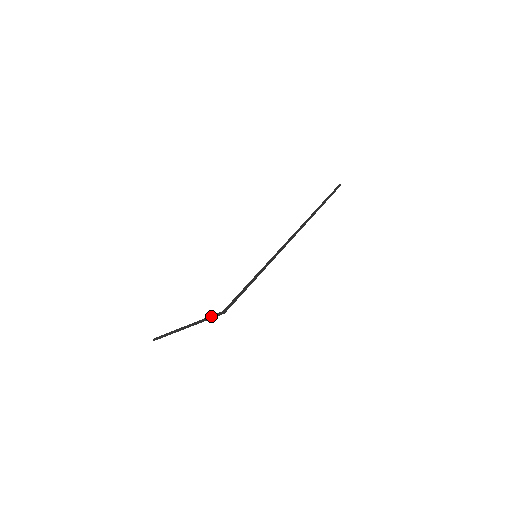
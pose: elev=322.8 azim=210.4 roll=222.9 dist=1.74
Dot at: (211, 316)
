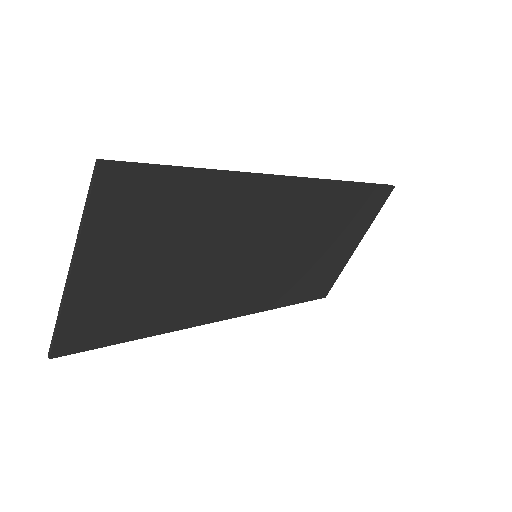
Dot at: (88, 194)
